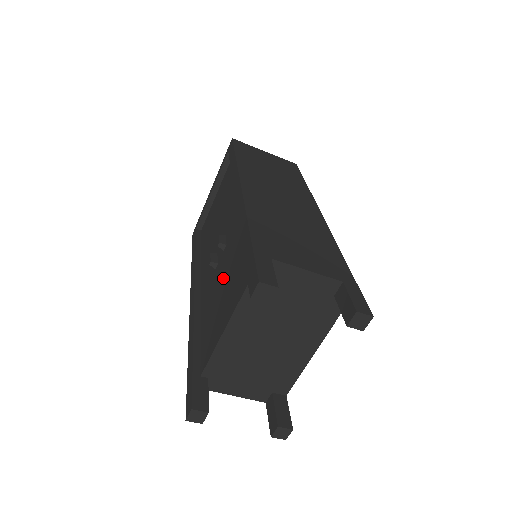
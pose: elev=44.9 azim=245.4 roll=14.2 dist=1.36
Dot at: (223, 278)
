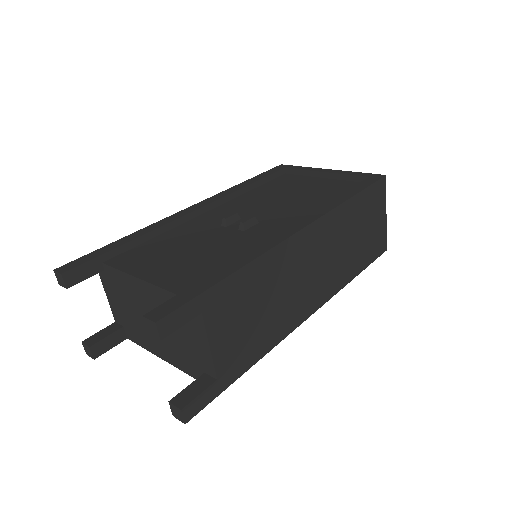
Dot at: (203, 246)
